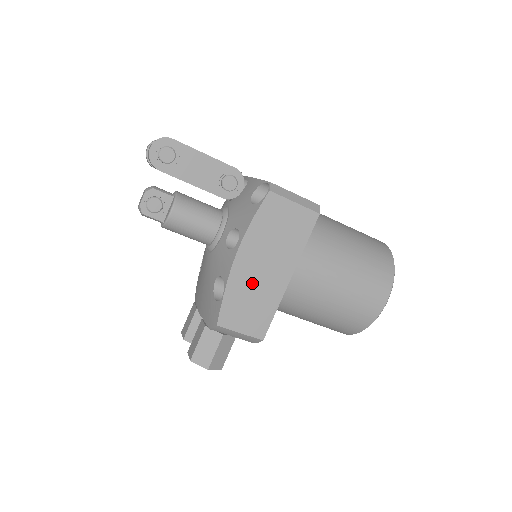
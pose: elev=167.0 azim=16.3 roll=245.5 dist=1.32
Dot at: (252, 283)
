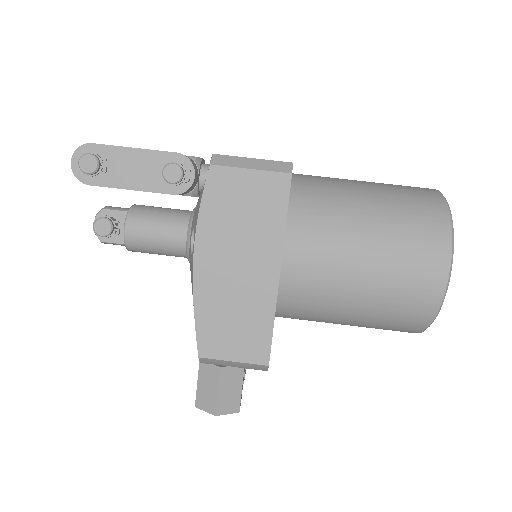
Dot at: (227, 292)
